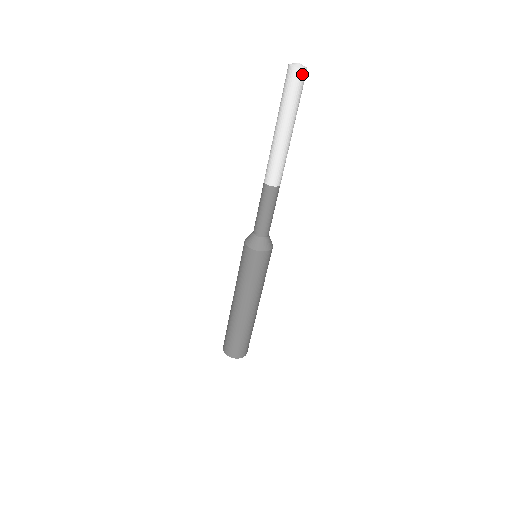
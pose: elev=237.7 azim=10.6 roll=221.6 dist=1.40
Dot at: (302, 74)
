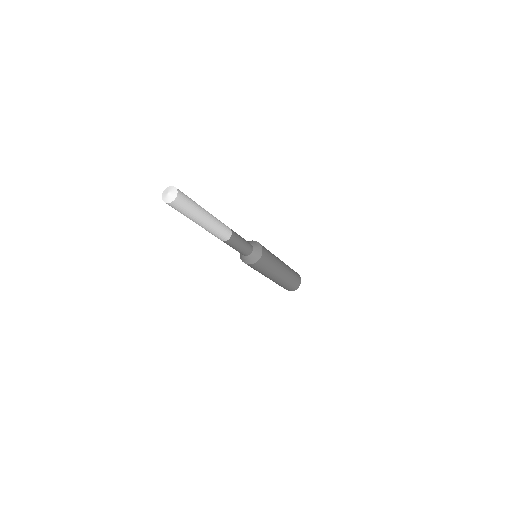
Dot at: (178, 200)
